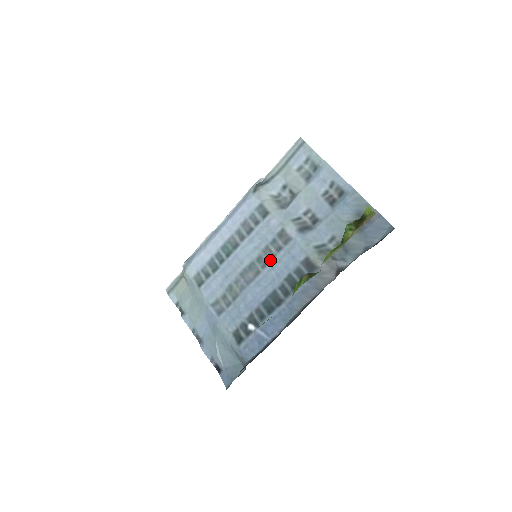
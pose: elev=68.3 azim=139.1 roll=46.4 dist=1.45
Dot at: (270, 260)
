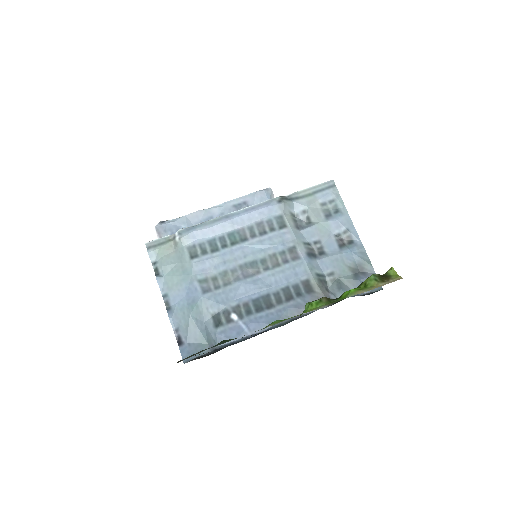
Dot at: (274, 267)
